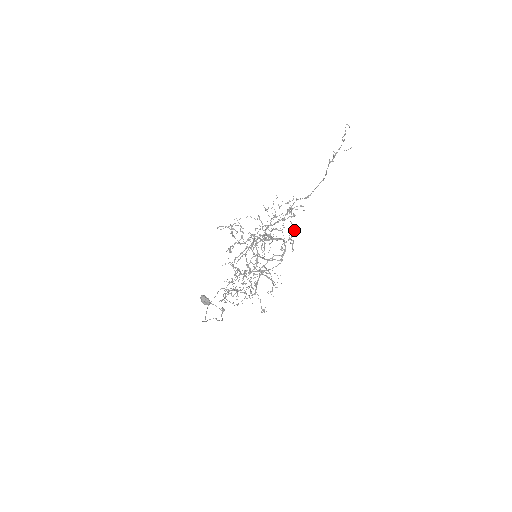
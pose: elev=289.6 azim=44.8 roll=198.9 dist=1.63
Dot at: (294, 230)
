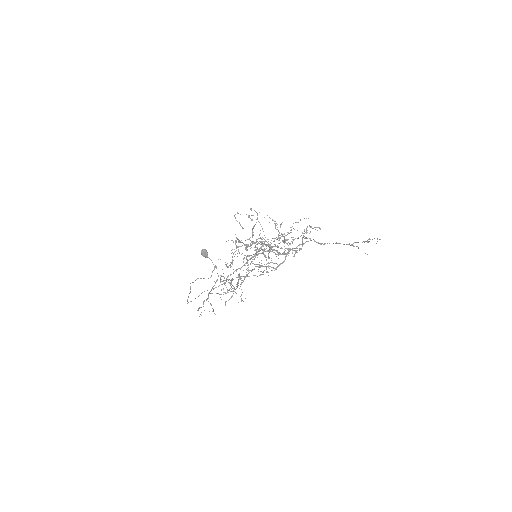
Dot at: (302, 246)
